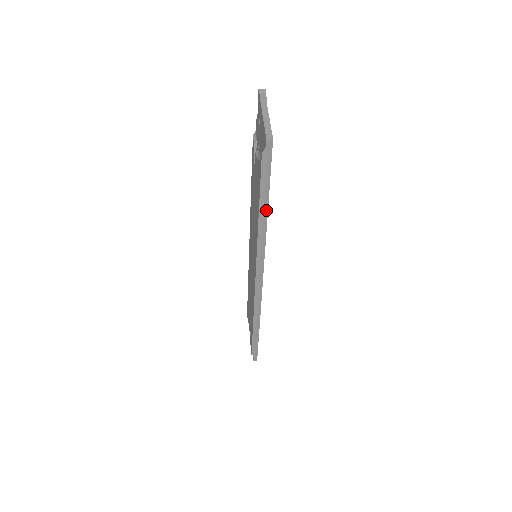
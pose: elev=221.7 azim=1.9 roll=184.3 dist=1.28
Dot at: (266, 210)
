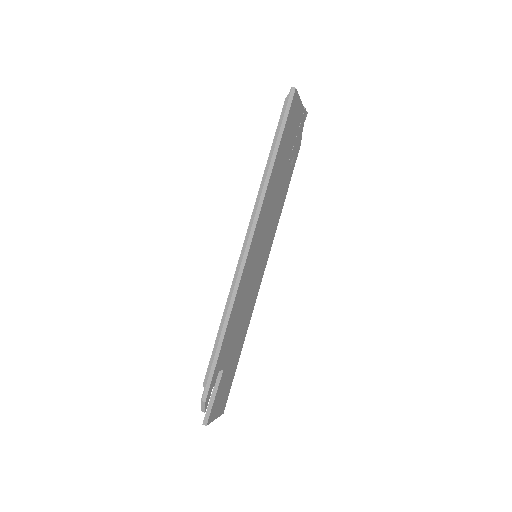
Dot at: (275, 153)
